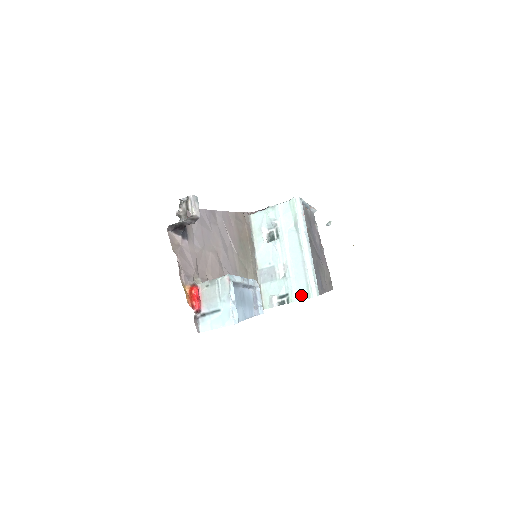
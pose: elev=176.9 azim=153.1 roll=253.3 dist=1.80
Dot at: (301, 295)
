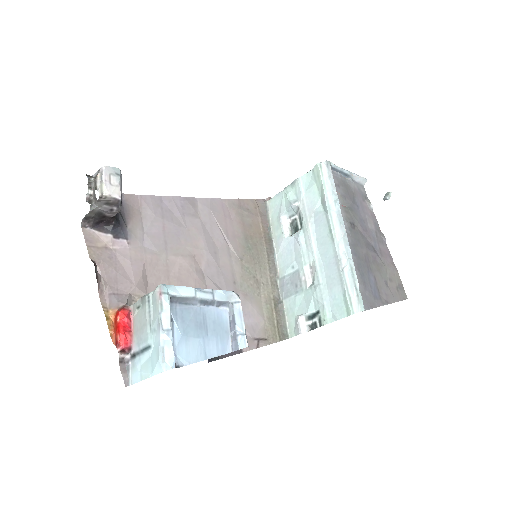
Dot at: (337, 311)
